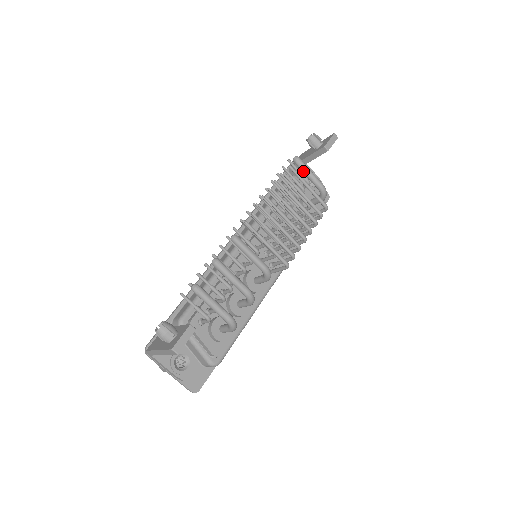
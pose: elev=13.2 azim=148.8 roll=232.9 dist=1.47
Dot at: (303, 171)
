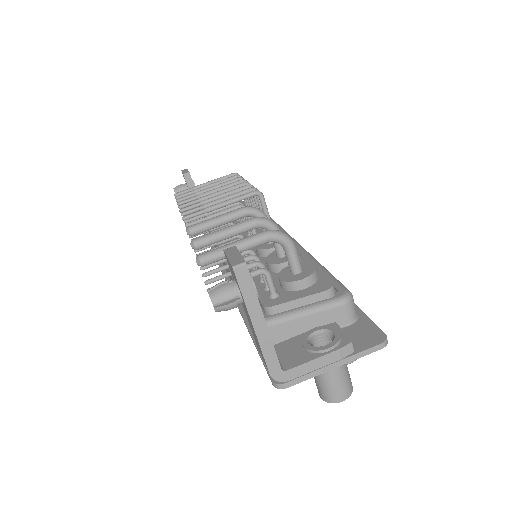
Dot at: occluded
